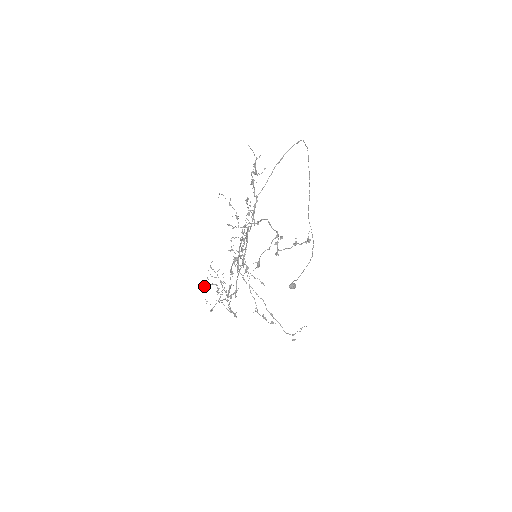
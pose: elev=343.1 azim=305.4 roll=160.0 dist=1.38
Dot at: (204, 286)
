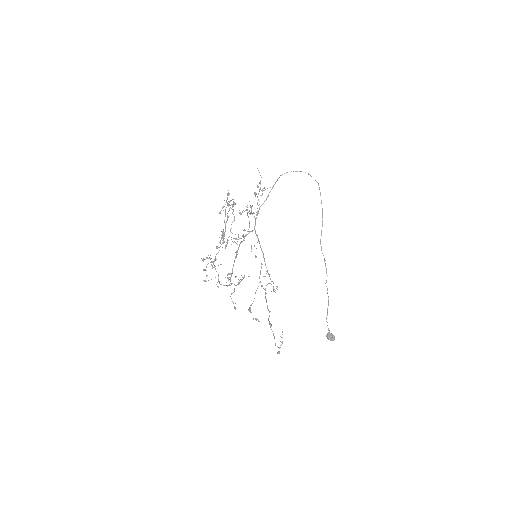
Dot at: (205, 259)
